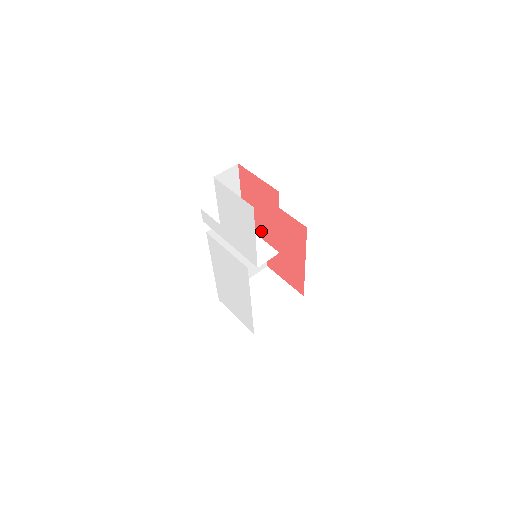
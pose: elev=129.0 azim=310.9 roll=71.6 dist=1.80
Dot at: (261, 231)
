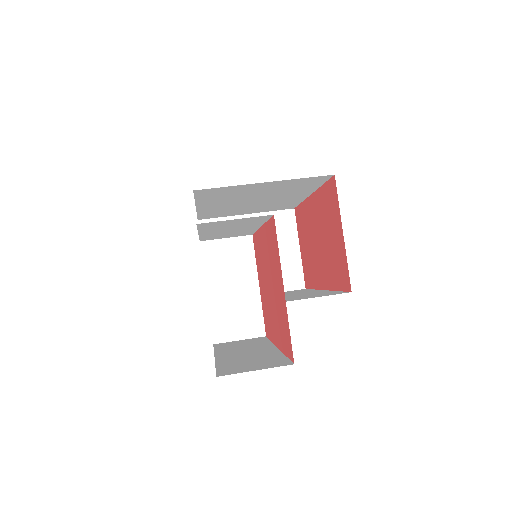
Dot at: (262, 287)
